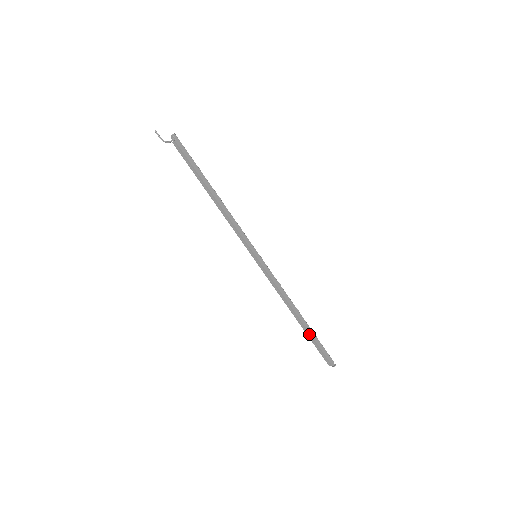
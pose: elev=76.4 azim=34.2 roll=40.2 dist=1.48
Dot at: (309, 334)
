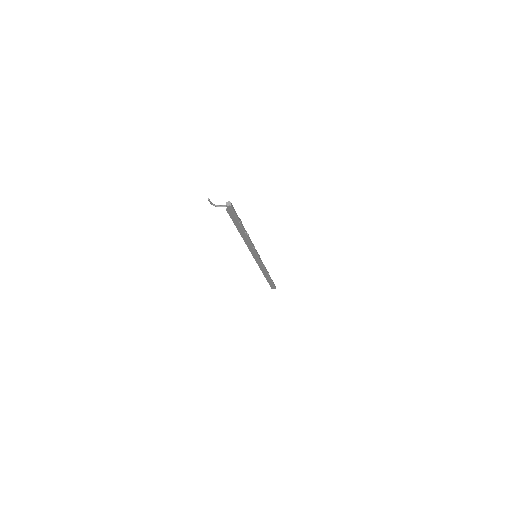
Dot at: (267, 280)
